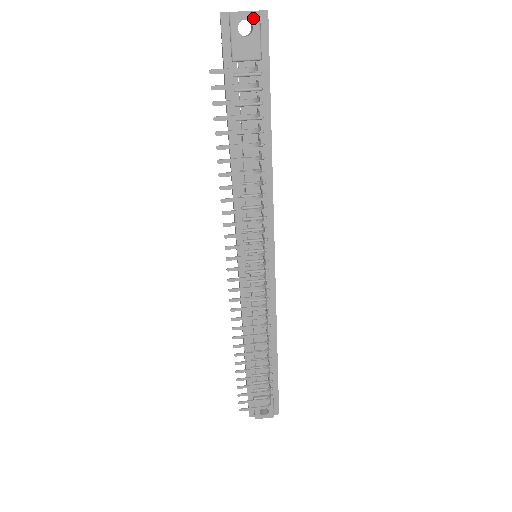
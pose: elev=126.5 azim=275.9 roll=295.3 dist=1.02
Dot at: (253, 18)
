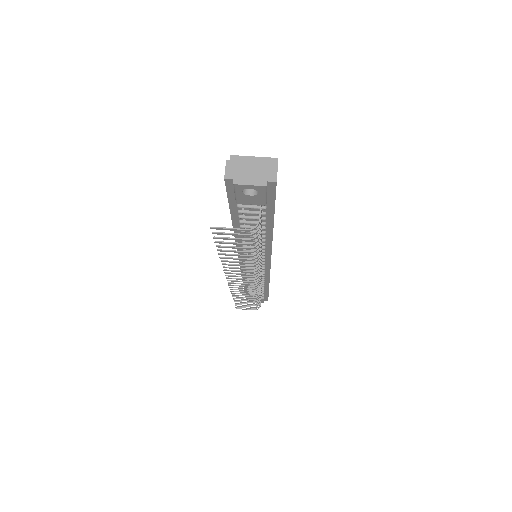
Dot at: (259, 189)
